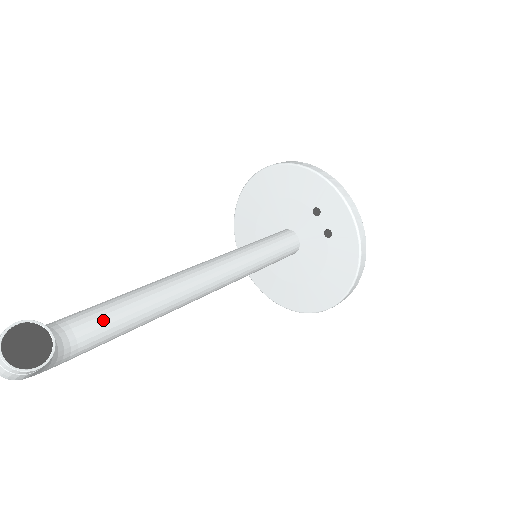
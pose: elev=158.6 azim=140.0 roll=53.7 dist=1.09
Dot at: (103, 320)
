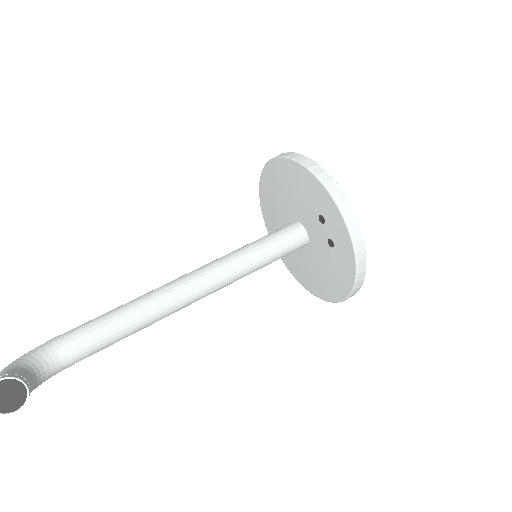
Dot at: (89, 341)
